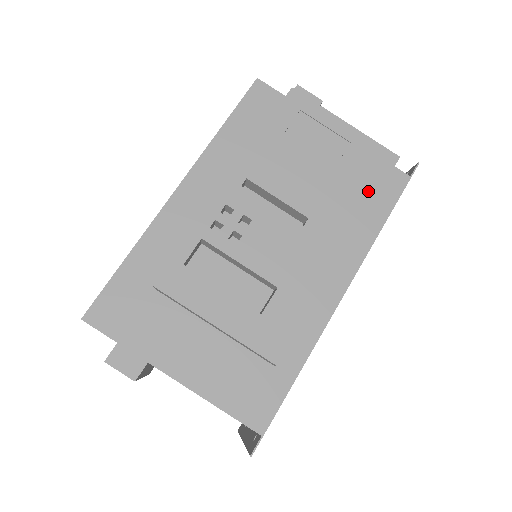
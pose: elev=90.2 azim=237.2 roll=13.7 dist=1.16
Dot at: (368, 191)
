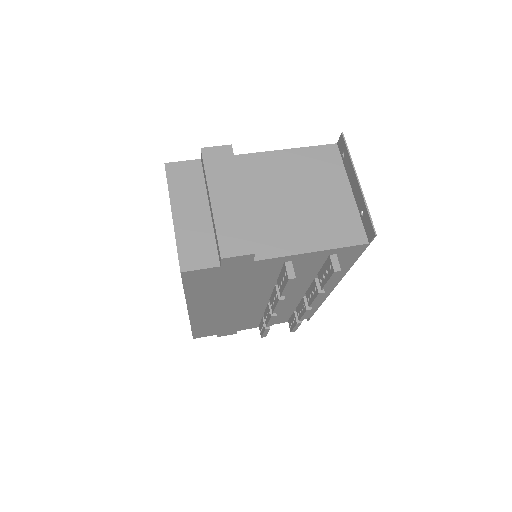
Dot at: occluded
